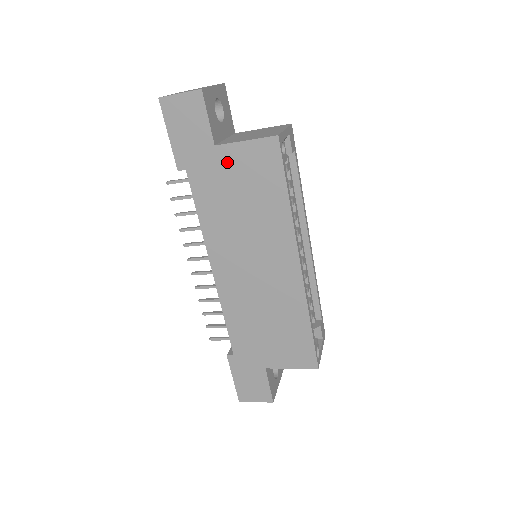
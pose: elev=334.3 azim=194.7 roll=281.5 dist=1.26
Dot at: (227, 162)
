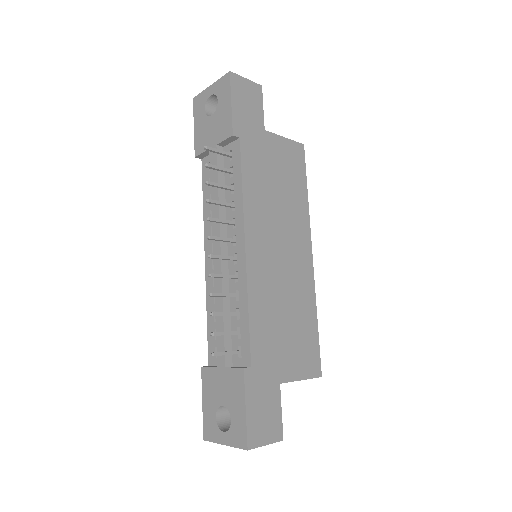
Dot at: (271, 147)
